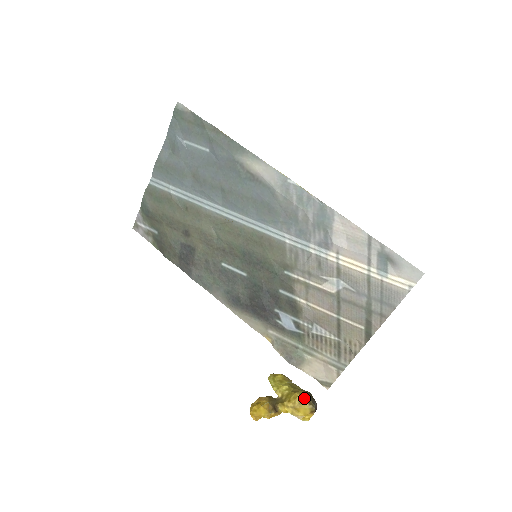
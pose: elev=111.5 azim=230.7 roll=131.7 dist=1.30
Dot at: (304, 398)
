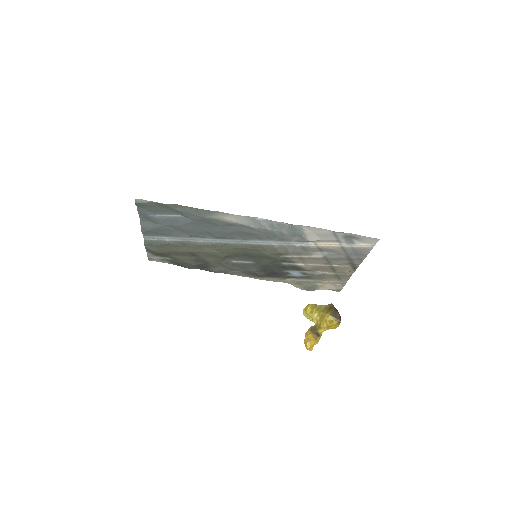
Dot at: (331, 319)
